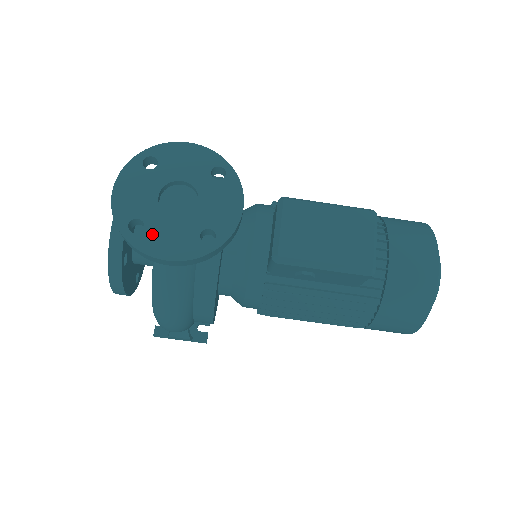
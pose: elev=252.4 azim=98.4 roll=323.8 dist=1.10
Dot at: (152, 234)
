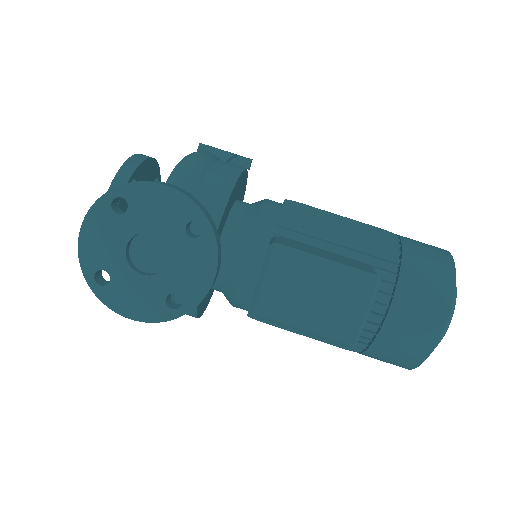
Dot at: (118, 289)
